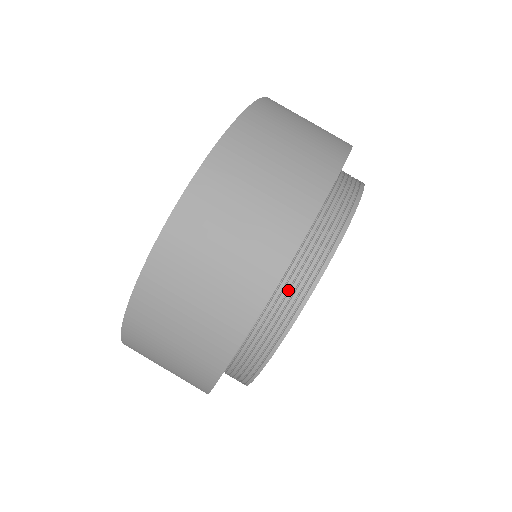
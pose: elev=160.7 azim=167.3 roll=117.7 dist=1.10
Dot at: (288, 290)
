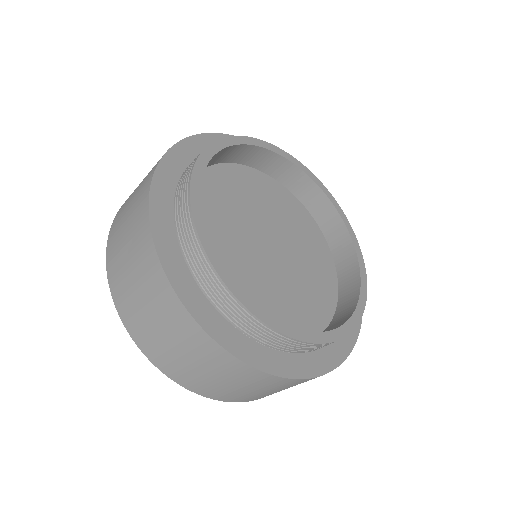
Dot at: (181, 206)
